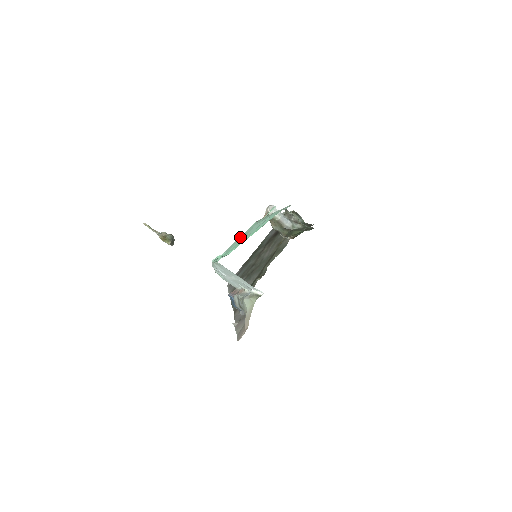
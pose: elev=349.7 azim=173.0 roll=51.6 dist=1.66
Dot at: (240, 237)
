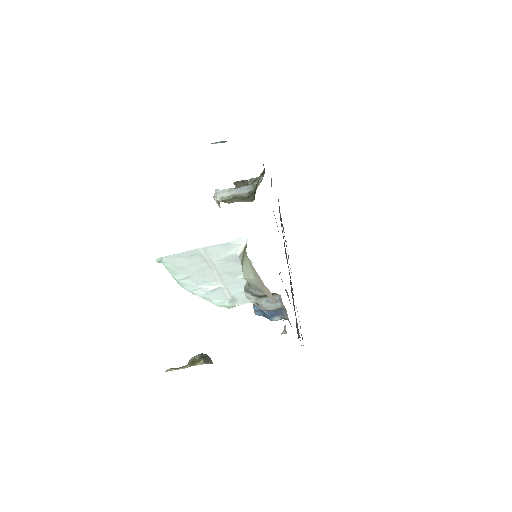
Dot at: occluded
